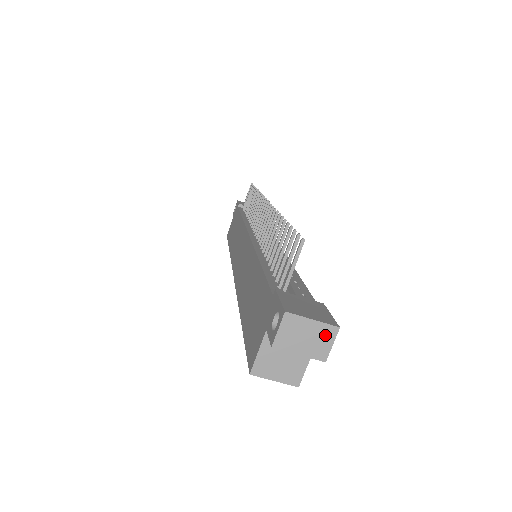
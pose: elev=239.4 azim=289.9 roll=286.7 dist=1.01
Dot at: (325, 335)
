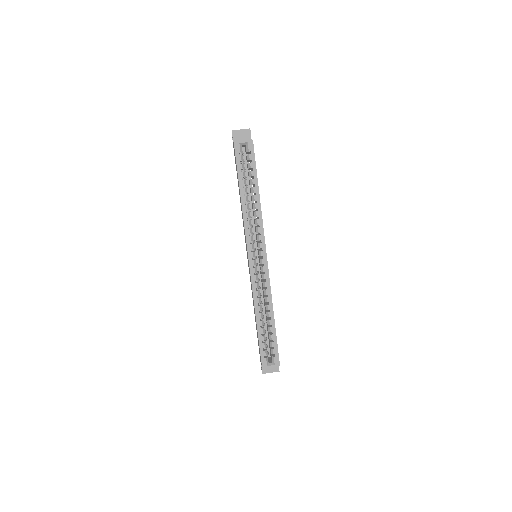
Dot at: occluded
